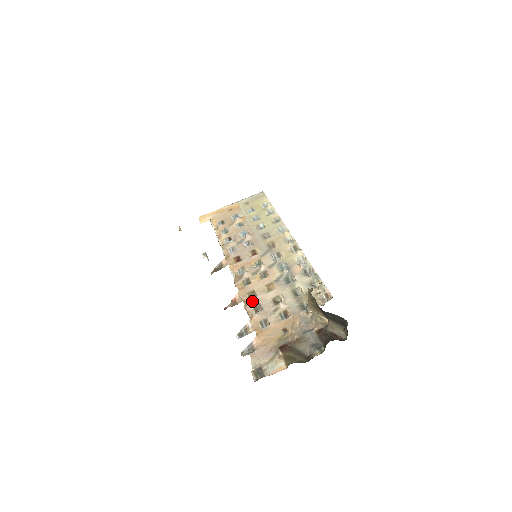
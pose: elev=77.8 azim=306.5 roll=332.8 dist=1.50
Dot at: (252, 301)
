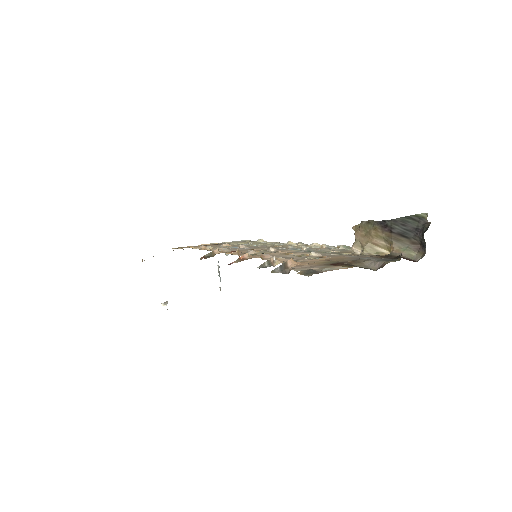
Dot at: (270, 255)
